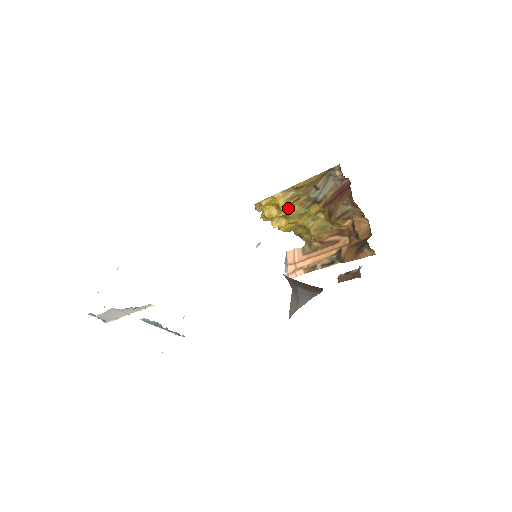
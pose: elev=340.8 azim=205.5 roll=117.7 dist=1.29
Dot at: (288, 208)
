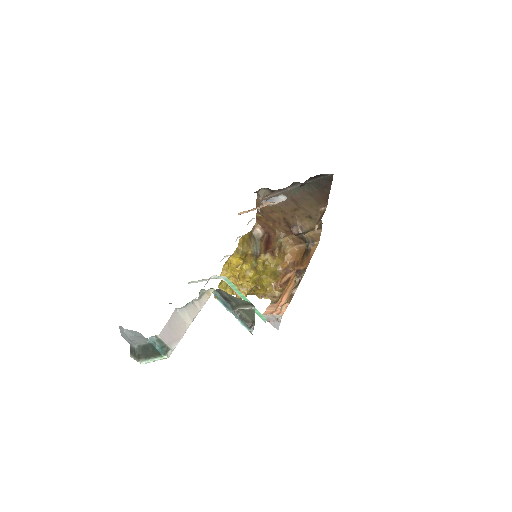
Dot at: (245, 261)
